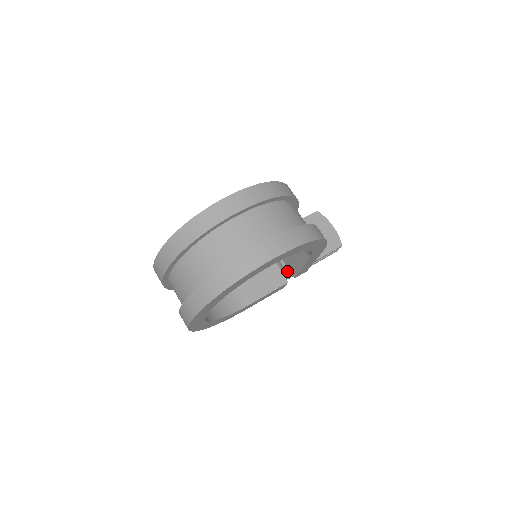
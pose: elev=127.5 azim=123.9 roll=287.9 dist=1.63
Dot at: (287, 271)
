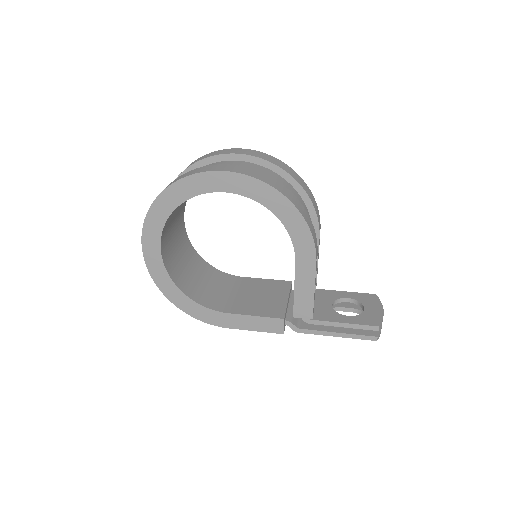
Dot at: (299, 323)
